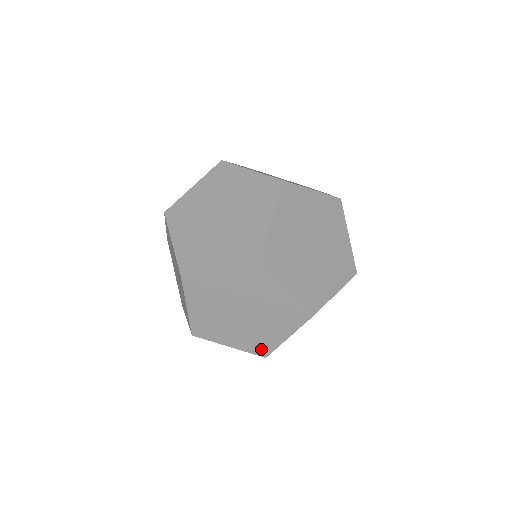
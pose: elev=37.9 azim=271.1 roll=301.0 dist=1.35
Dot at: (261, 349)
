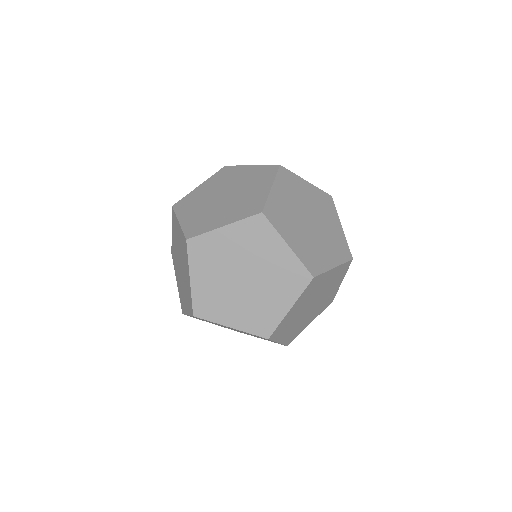
Dot at: occluded
